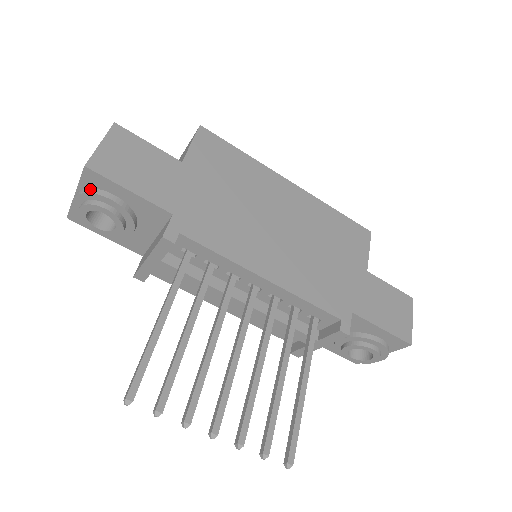
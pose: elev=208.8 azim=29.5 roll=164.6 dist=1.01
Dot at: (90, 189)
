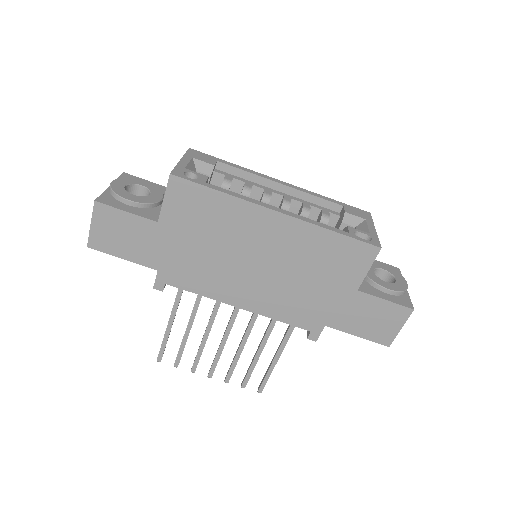
Dot at: occluded
